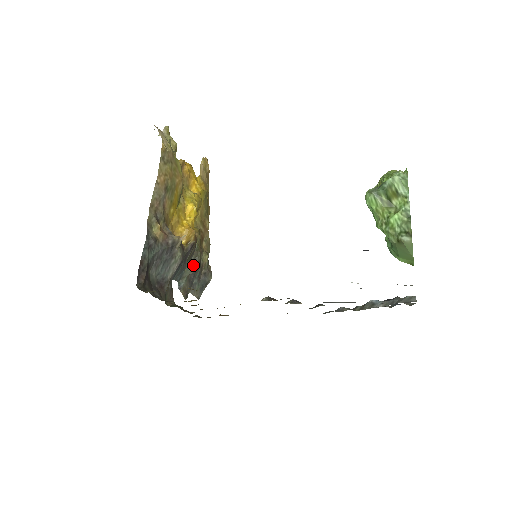
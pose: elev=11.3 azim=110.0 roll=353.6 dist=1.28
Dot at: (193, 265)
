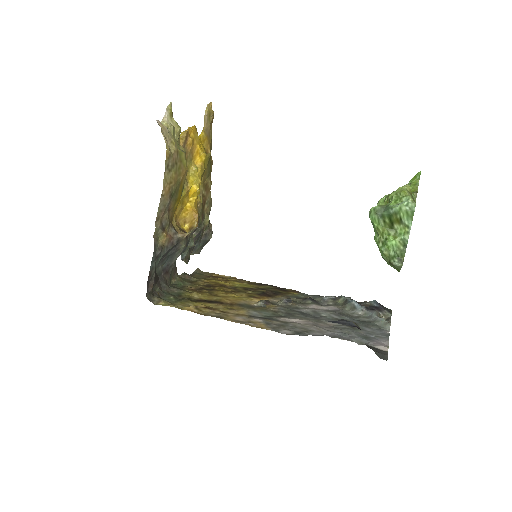
Dot at: (195, 236)
